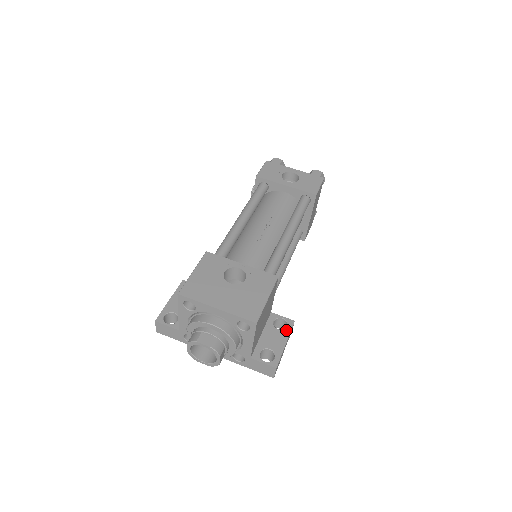
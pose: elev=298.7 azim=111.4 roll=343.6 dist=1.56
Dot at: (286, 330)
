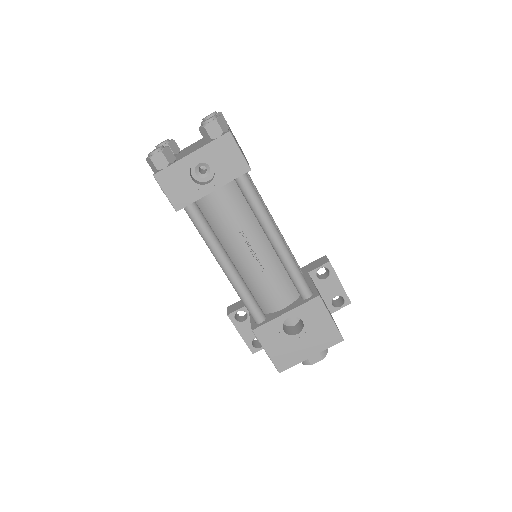
Dot at: (331, 274)
